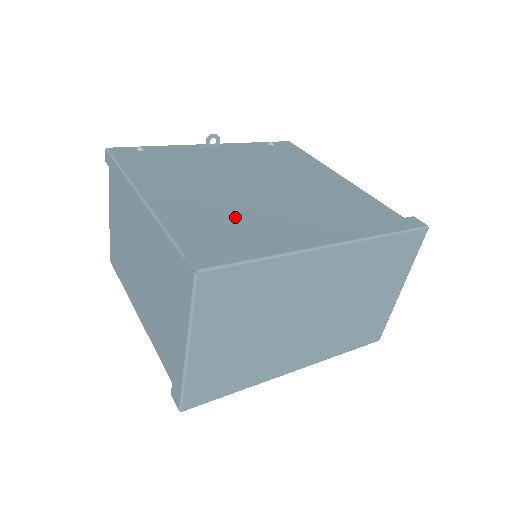
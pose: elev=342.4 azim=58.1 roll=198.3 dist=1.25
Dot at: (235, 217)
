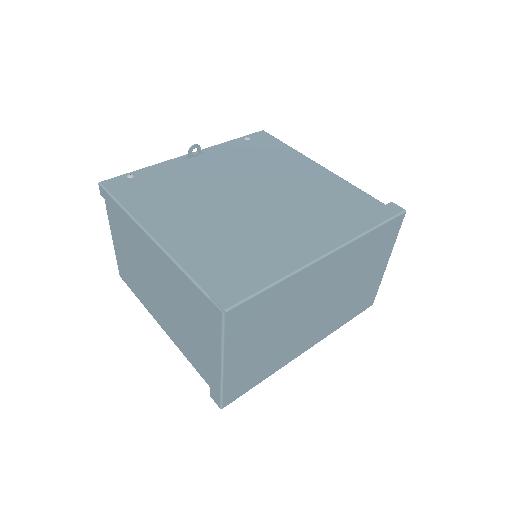
Dot at: (238, 240)
